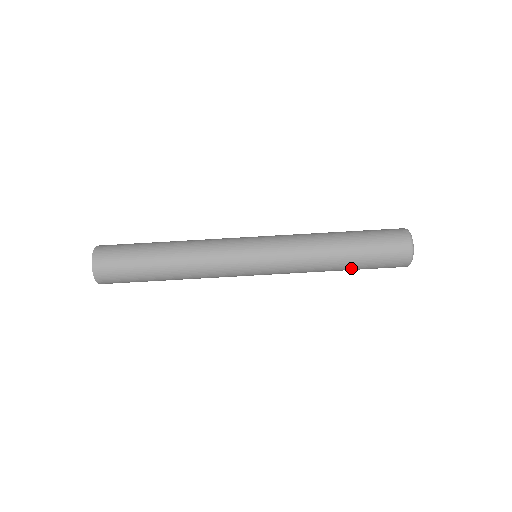
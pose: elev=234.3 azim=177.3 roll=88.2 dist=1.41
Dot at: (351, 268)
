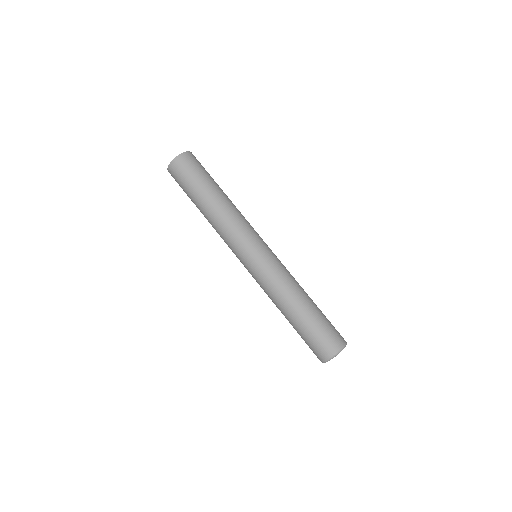
Dot at: occluded
